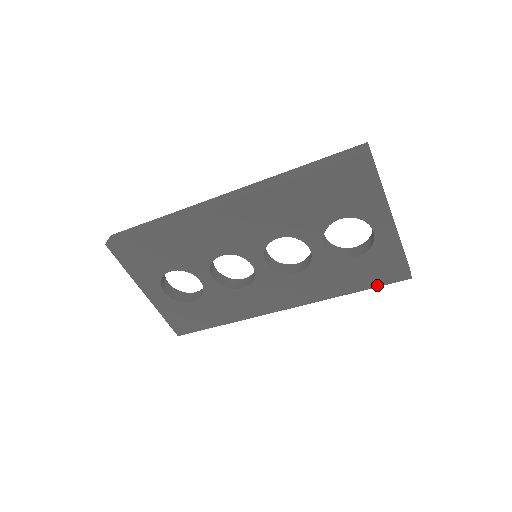
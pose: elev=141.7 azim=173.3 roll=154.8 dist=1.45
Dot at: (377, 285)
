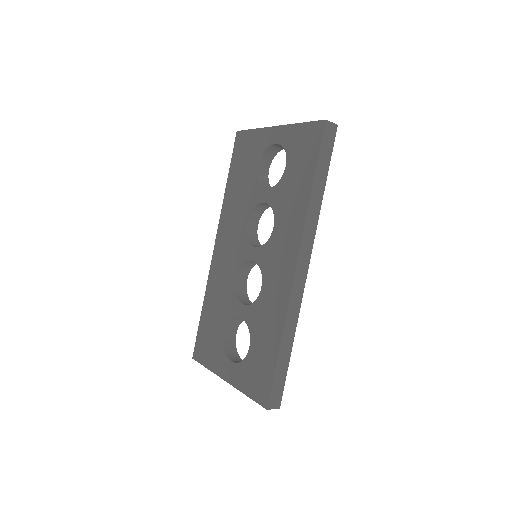
Dot at: (317, 156)
